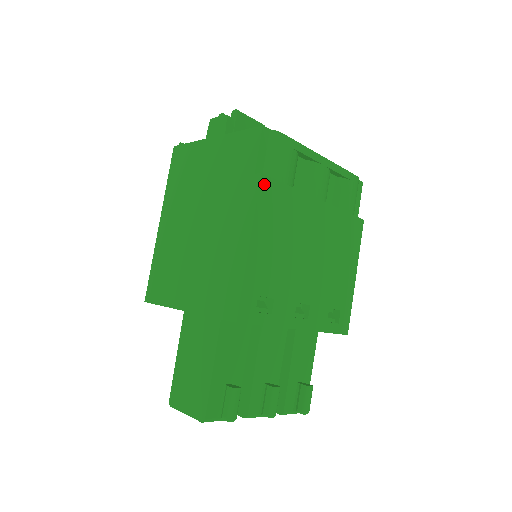
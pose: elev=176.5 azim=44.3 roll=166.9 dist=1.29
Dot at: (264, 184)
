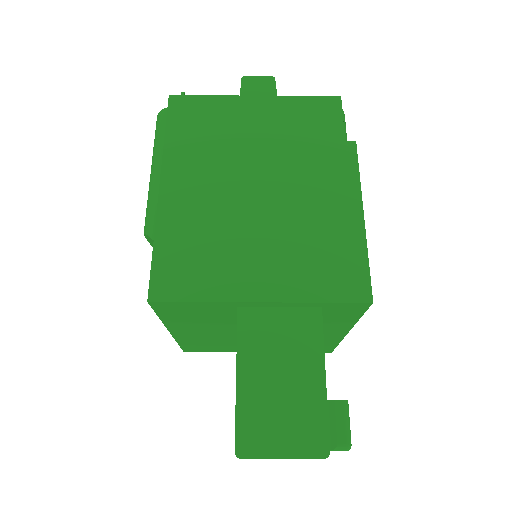
Dot at: (355, 154)
